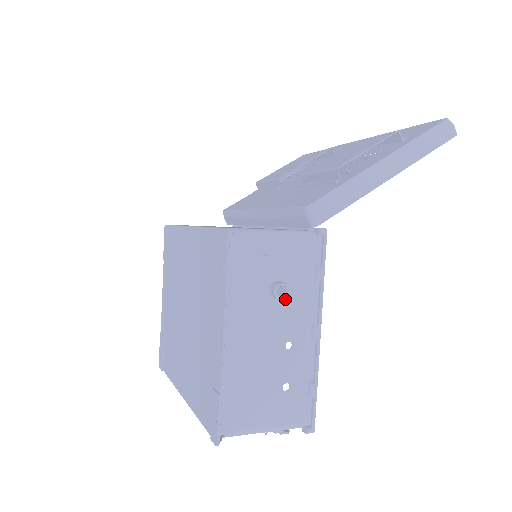
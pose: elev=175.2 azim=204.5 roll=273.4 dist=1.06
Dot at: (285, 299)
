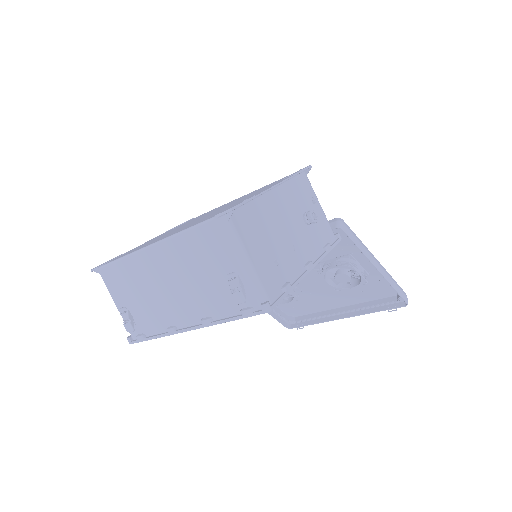
Dot at: (307, 229)
